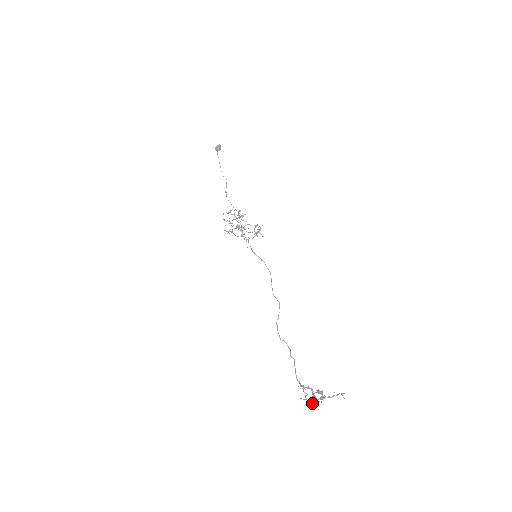
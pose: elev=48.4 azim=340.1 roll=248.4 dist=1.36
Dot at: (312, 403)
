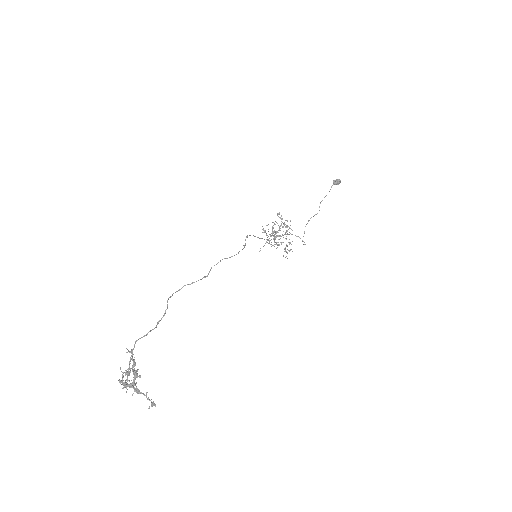
Dot at: (124, 383)
